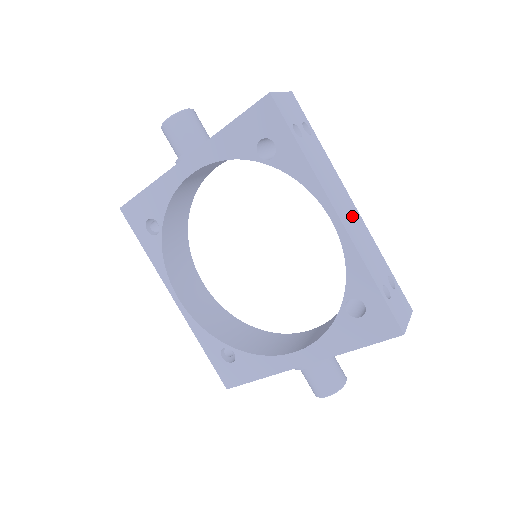
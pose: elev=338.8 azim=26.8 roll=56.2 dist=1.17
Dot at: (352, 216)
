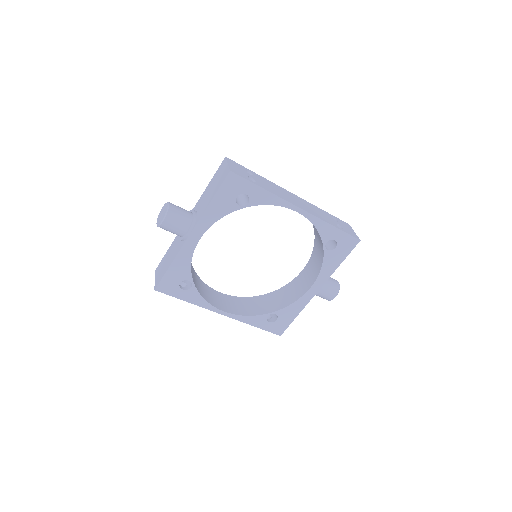
Dot at: (300, 202)
